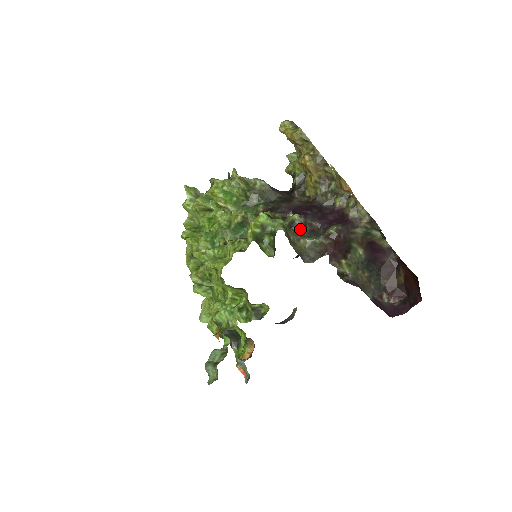
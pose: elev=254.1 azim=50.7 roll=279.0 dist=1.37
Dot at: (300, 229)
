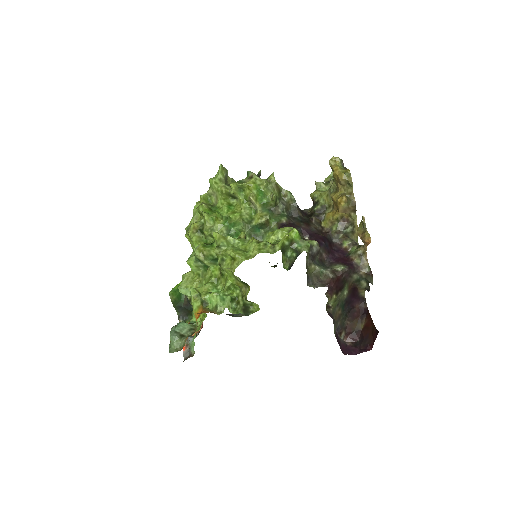
Dot at: (314, 255)
